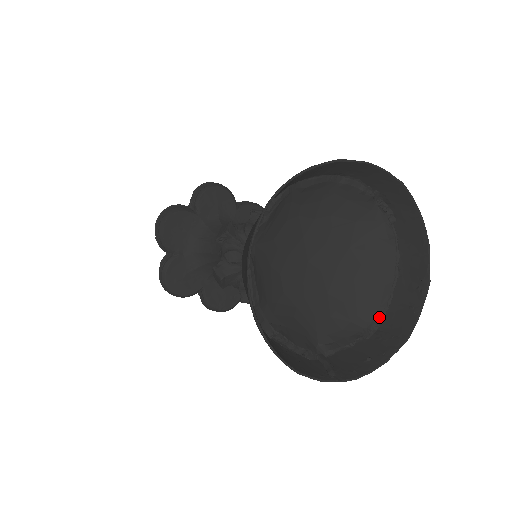
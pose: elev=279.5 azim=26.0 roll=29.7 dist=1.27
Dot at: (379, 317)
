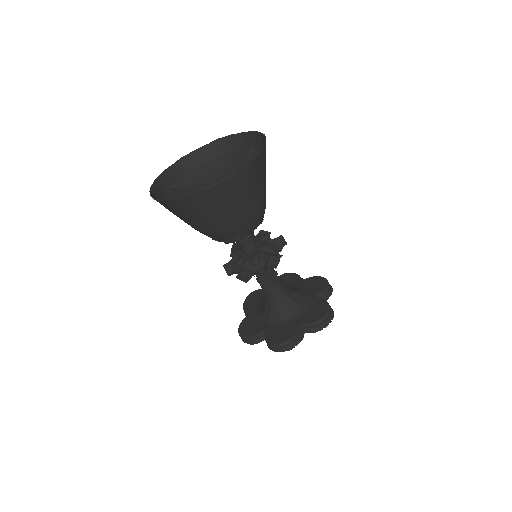
Dot at: occluded
